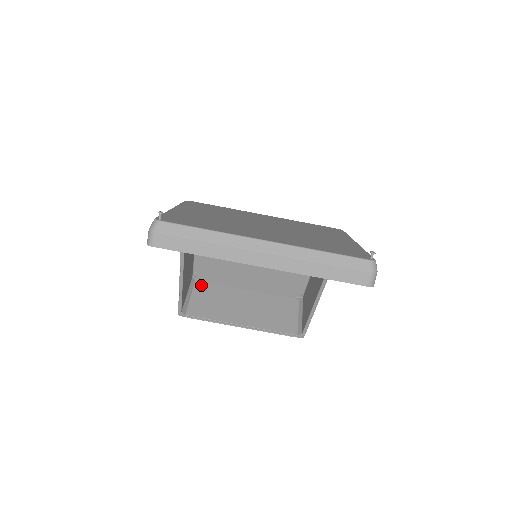
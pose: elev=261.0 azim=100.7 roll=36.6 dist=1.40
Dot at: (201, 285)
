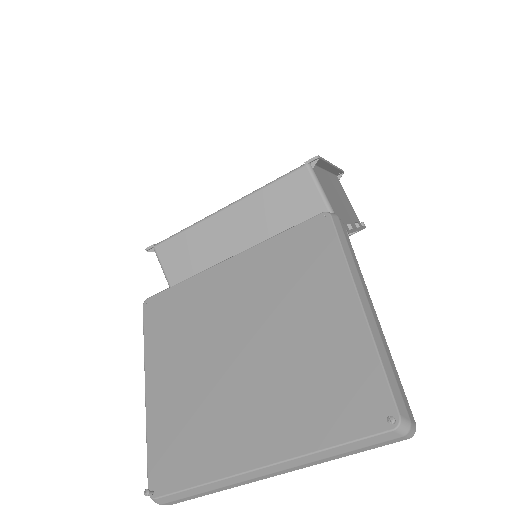
Dot at: occluded
